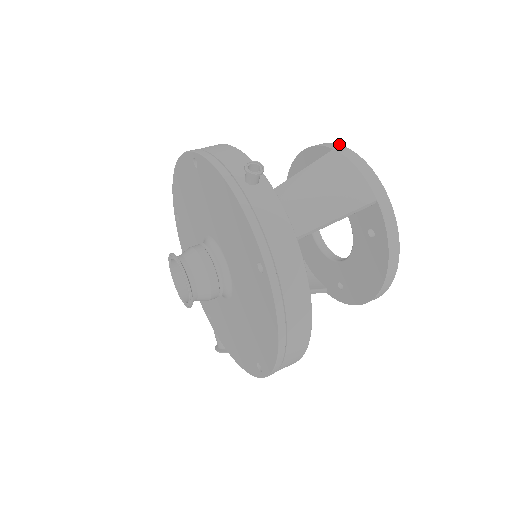
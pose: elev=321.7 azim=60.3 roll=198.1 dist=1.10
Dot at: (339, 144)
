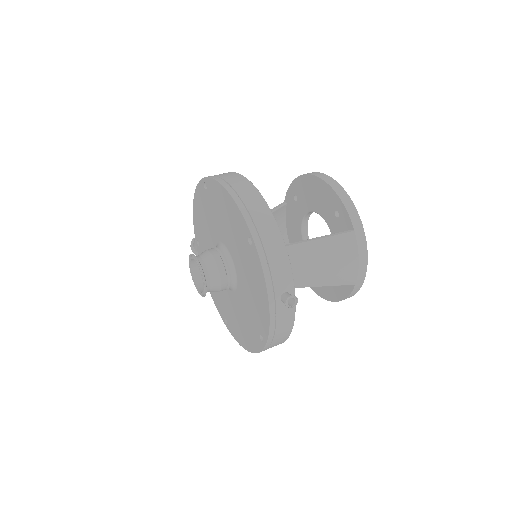
Dot at: (361, 222)
